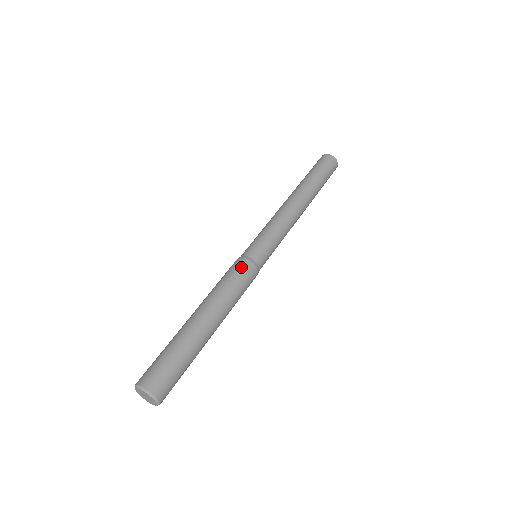
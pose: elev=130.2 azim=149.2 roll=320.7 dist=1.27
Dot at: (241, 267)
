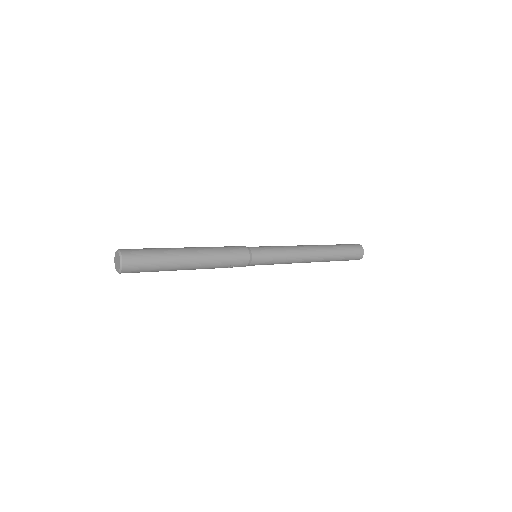
Dot at: (237, 246)
